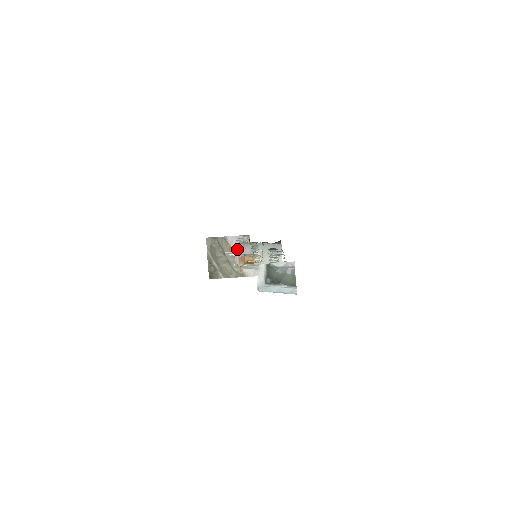
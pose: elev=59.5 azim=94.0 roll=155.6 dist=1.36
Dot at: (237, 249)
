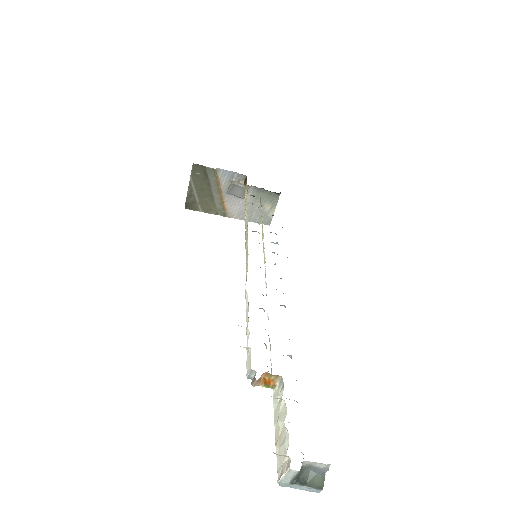
Dot at: (227, 186)
